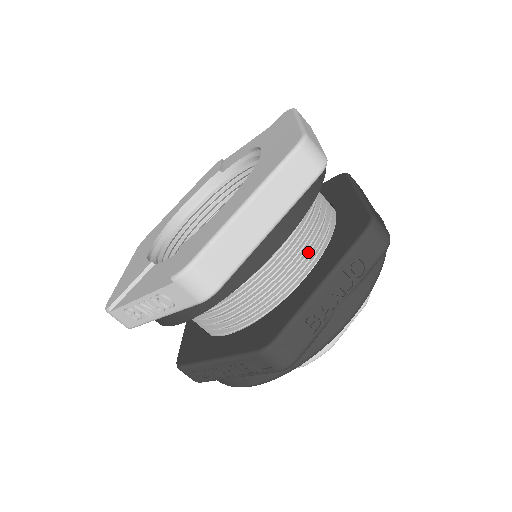
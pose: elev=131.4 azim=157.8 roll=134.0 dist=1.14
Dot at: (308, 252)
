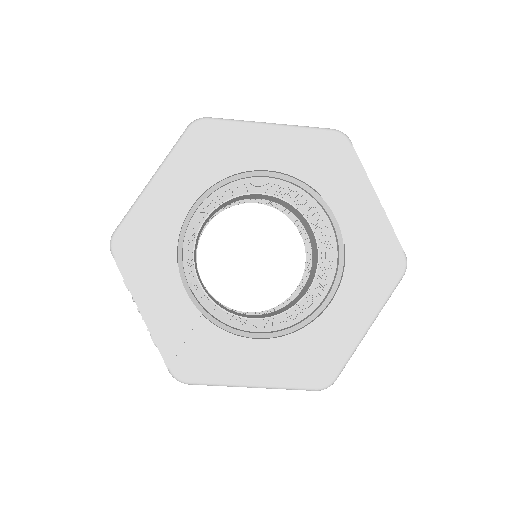
Dot at: occluded
